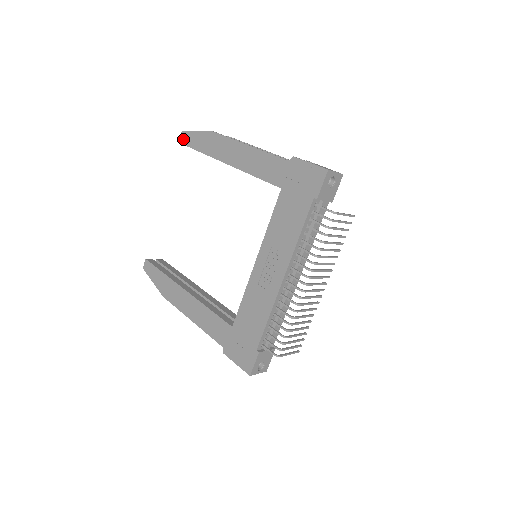
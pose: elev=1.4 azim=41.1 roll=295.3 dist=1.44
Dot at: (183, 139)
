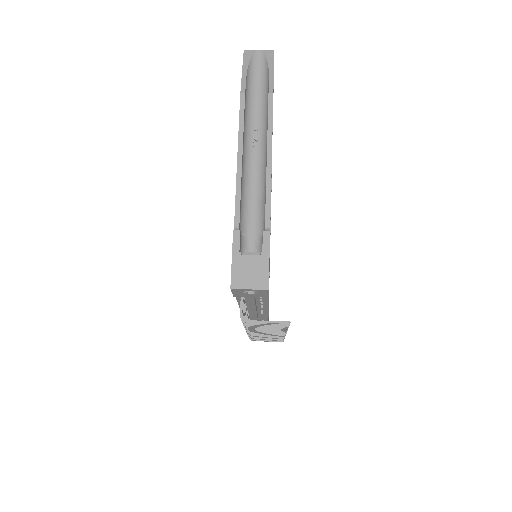
Dot at: occluded
